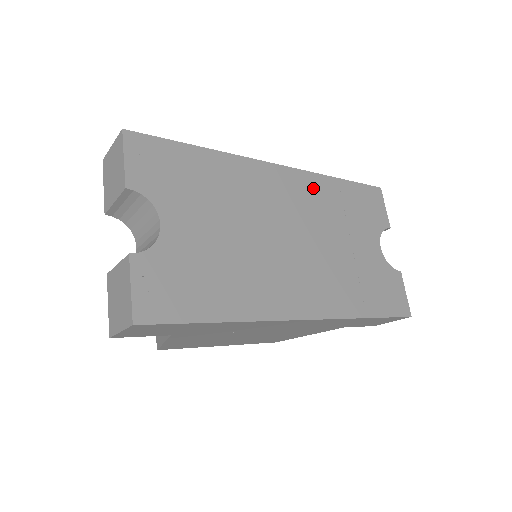
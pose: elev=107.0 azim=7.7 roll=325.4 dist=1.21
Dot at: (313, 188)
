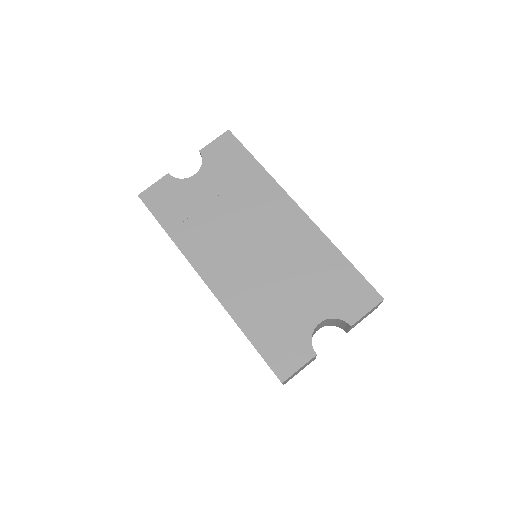
Dot at: (310, 240)
